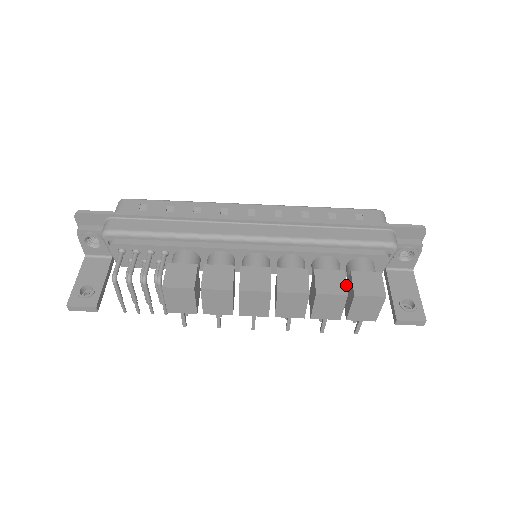
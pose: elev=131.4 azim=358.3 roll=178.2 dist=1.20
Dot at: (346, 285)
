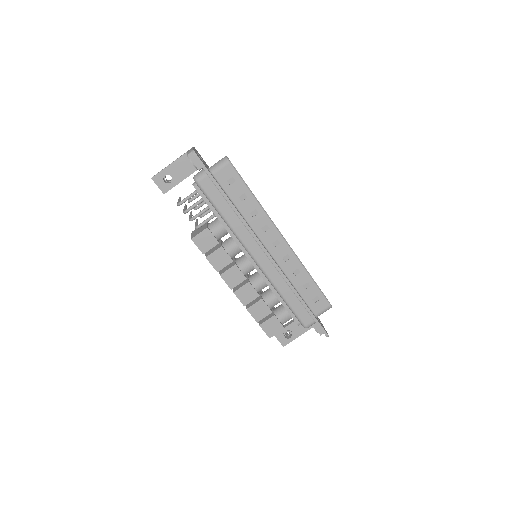
Dot at: occluded
